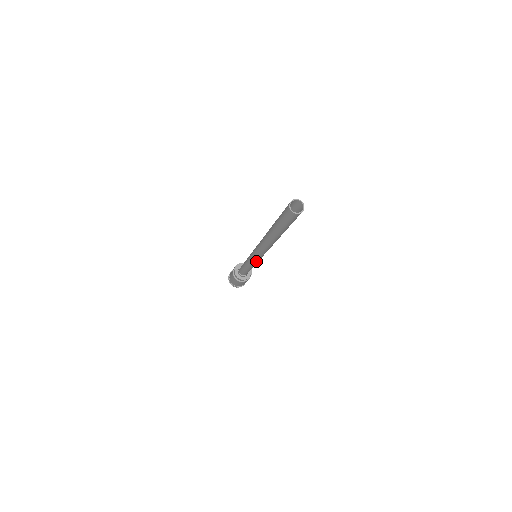
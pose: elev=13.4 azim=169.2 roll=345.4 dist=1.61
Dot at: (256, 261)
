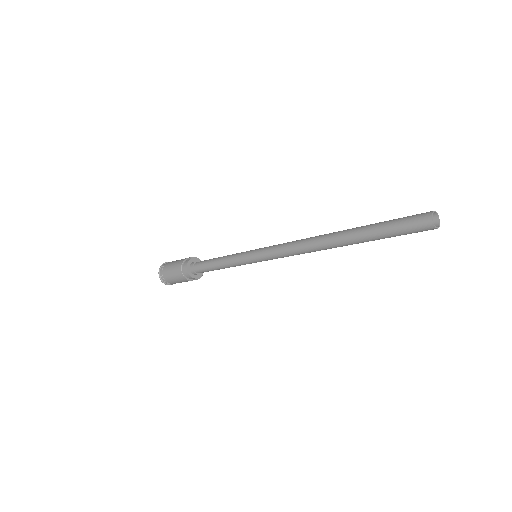
Dot at: (252, 259)
